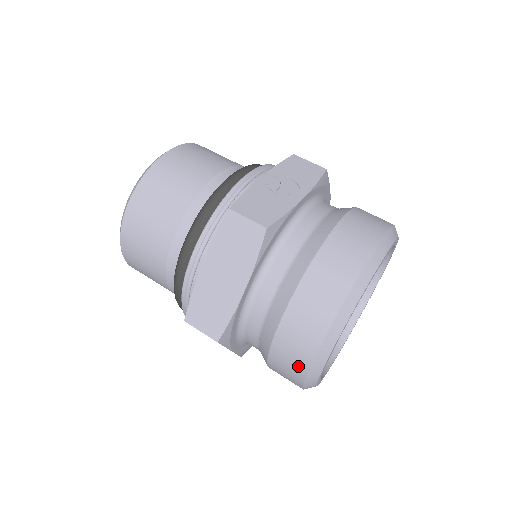
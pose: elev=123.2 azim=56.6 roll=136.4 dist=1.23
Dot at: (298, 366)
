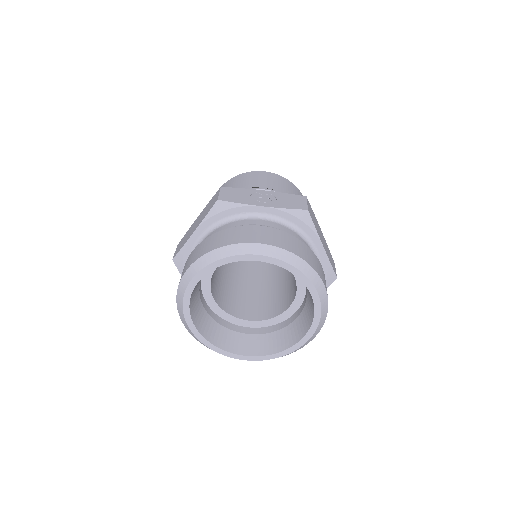
Dot at: occluded
